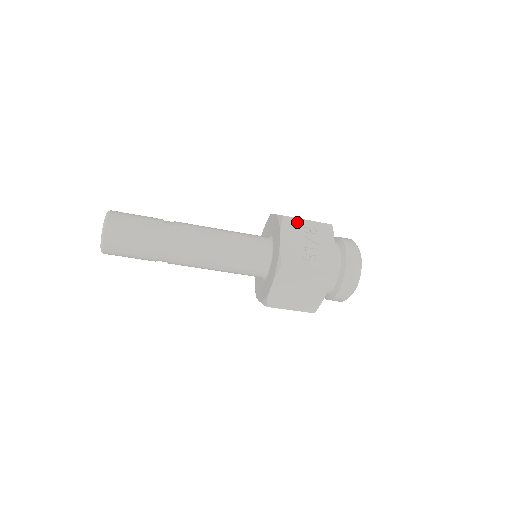
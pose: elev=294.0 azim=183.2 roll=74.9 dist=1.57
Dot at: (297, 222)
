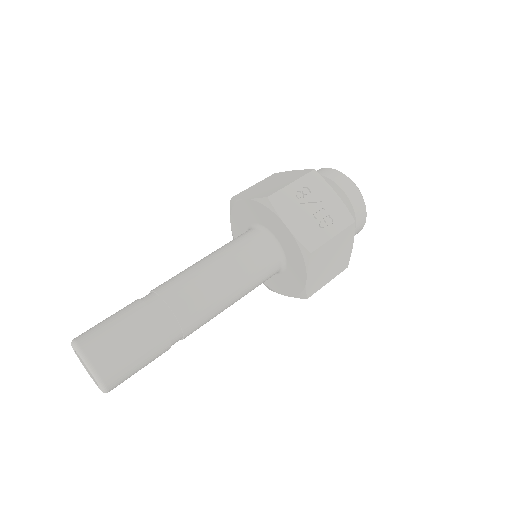
Dot at: (285, 194)
